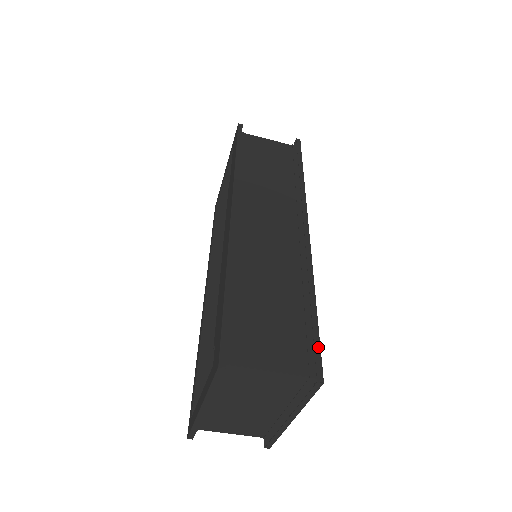
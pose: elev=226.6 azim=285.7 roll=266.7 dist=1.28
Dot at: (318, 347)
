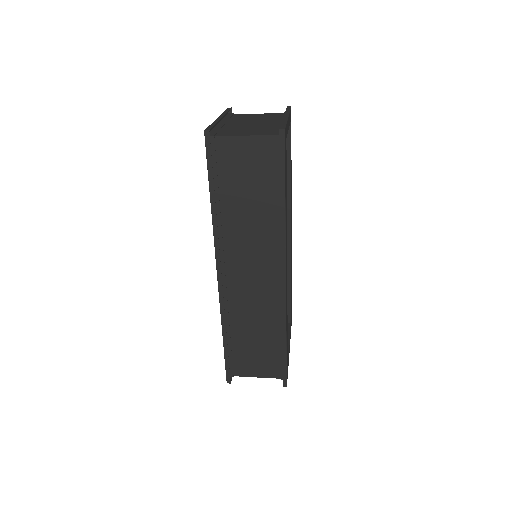
Dot at: (285, 369)
